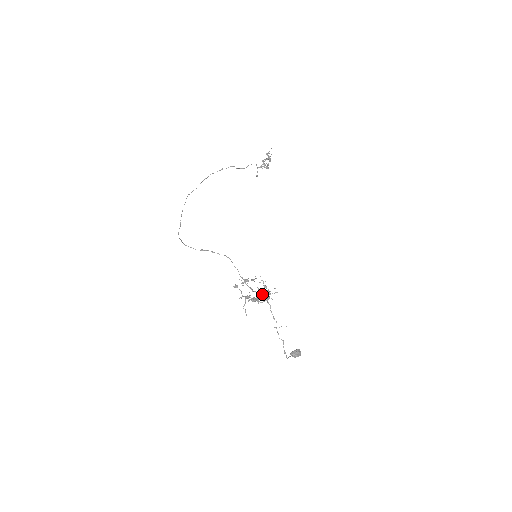
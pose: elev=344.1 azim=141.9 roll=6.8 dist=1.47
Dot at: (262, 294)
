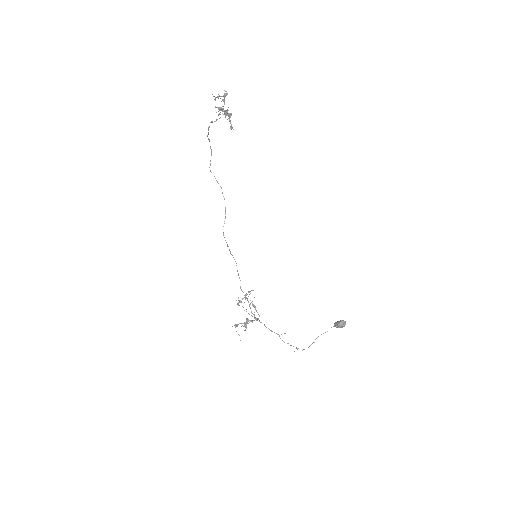
Dot at: (253, 314)
